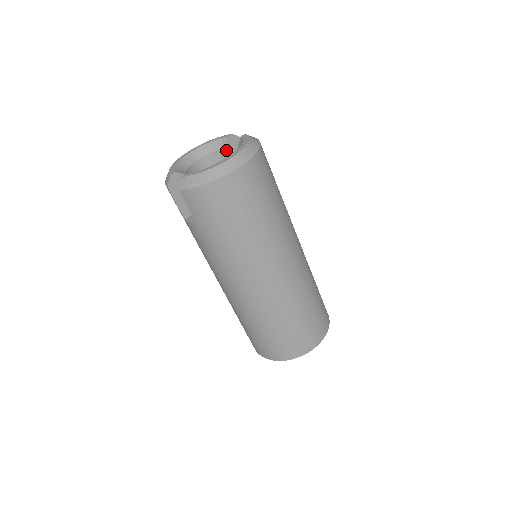
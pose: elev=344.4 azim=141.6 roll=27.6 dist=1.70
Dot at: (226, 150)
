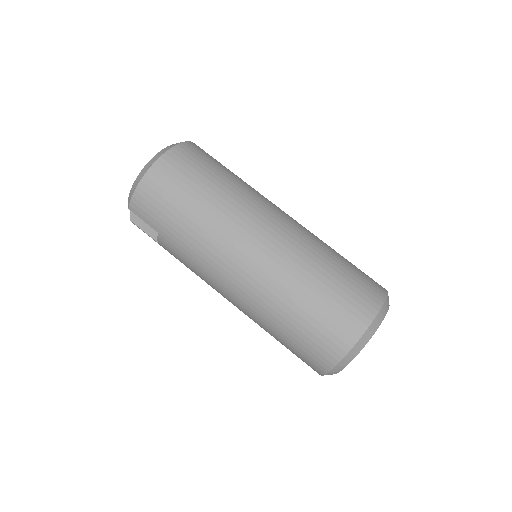
Dot at: occluded
